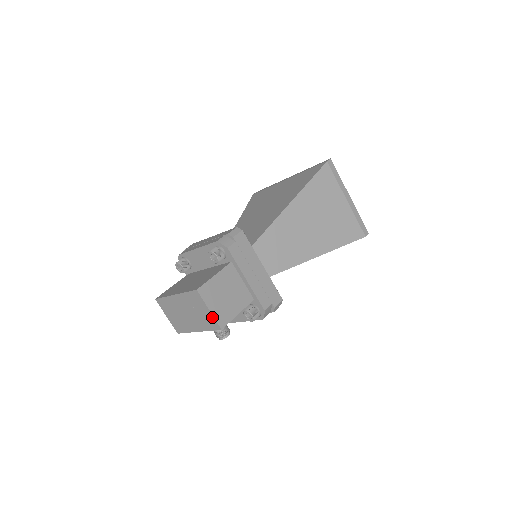
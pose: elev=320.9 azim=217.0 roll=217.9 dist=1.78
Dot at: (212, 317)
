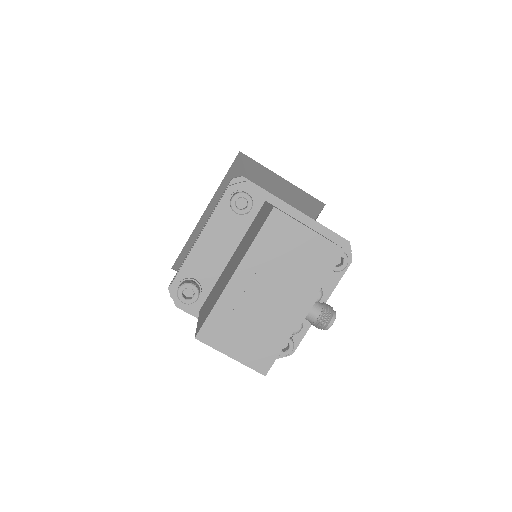
Dot at: (320, 240)
